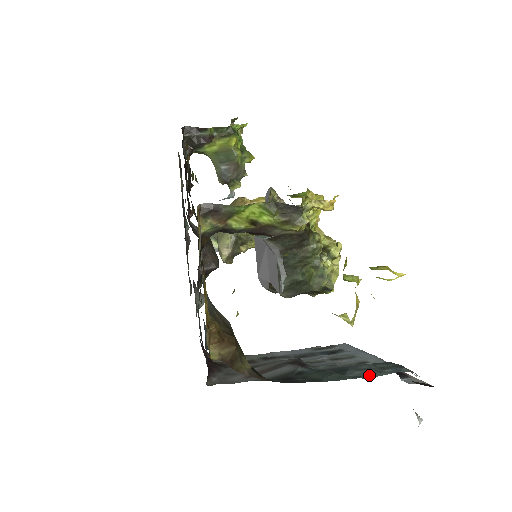
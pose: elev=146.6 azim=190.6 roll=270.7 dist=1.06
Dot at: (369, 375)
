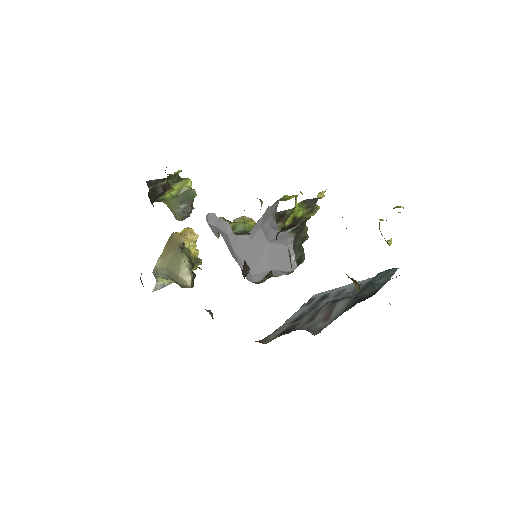
Dot at: (389, 277)
